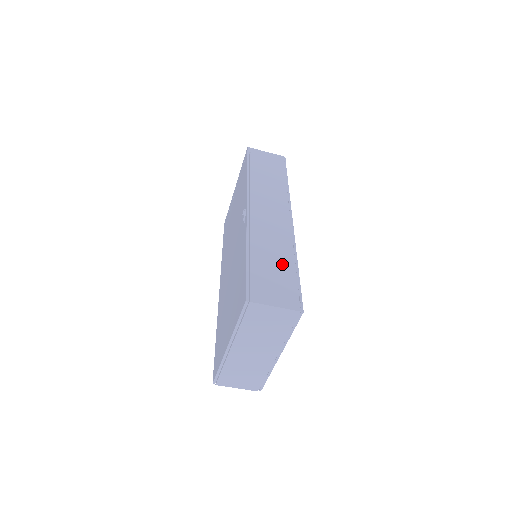
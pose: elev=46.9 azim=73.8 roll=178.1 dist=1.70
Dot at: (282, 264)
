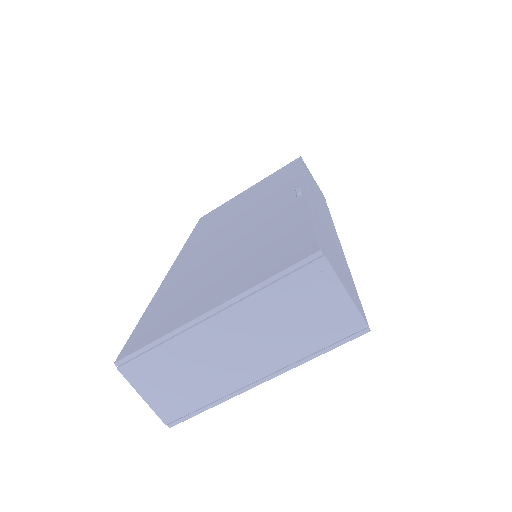
Dot at: (342, 262)
